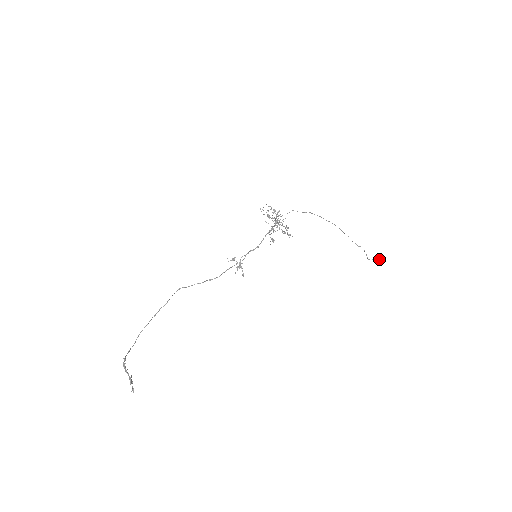
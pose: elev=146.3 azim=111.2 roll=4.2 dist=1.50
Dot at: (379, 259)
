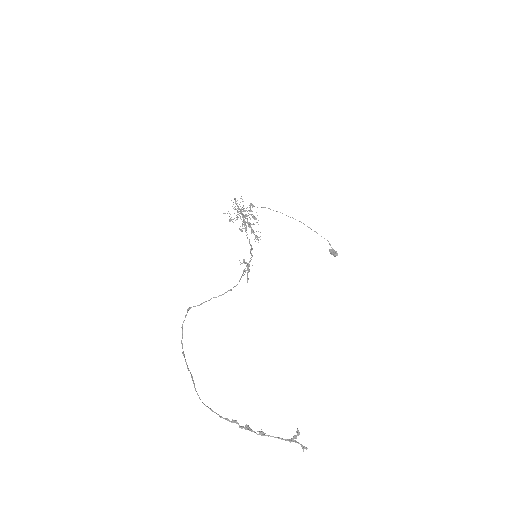
Dot at: (336, 251)
